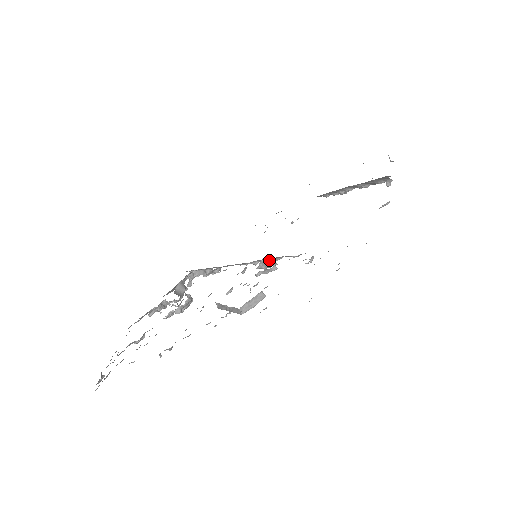
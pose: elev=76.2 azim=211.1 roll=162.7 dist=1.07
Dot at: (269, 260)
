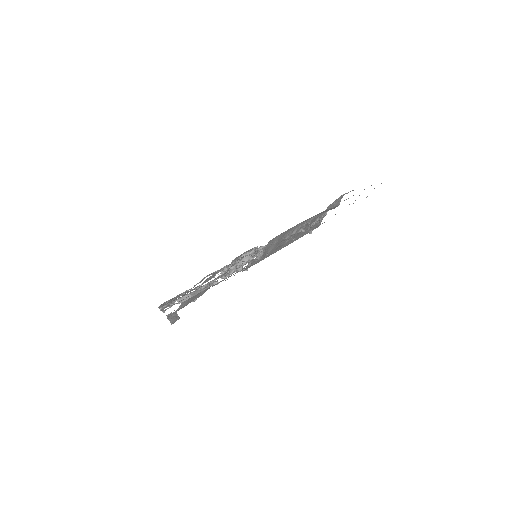
Dot at: occluded
